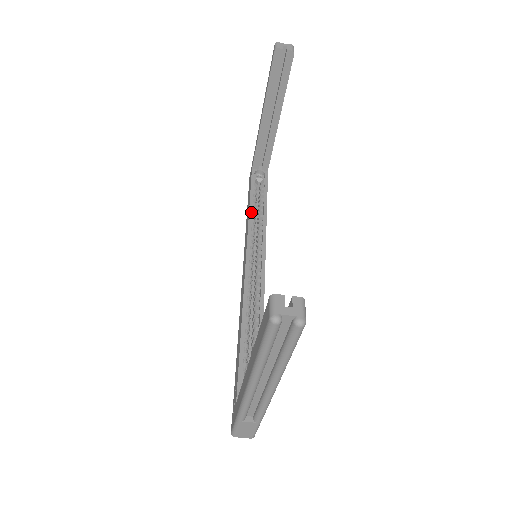
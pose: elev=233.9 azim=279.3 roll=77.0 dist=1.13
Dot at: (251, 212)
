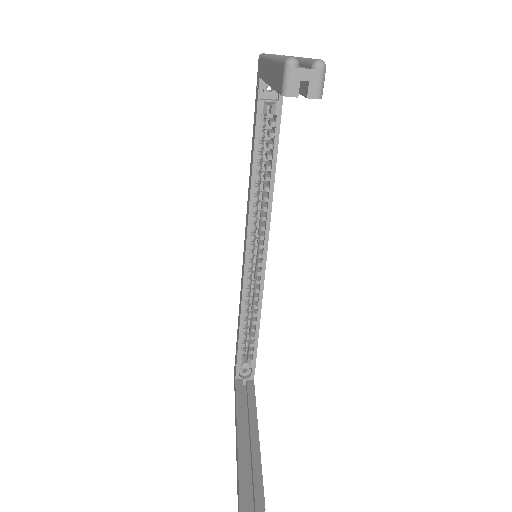
Dot at: (254, 177)
